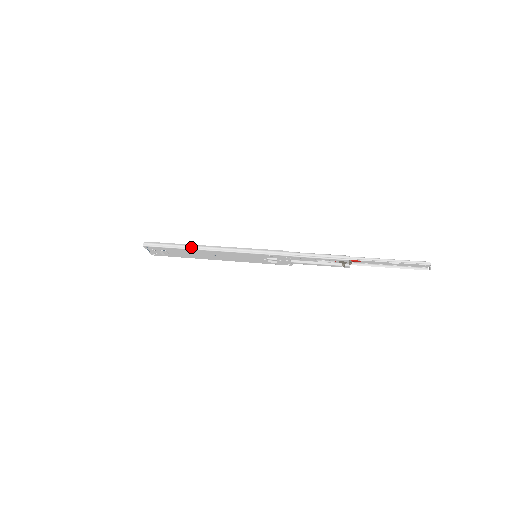
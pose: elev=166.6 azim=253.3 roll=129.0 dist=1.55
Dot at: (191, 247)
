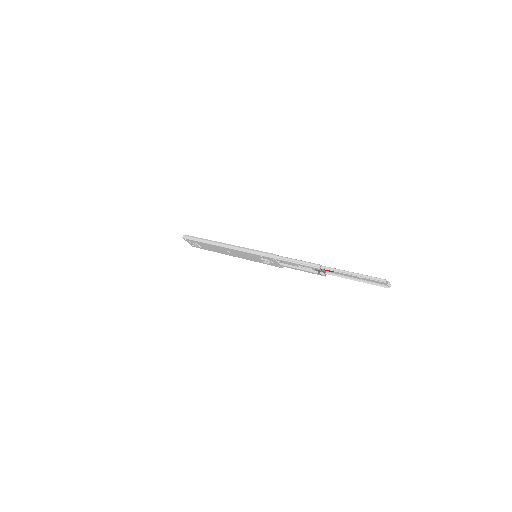
Dot at: (211, 242)
